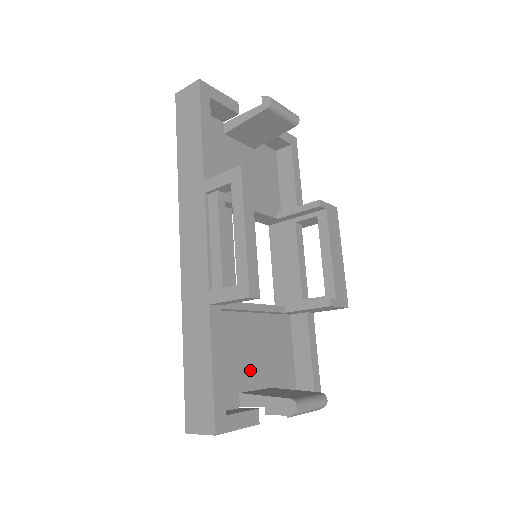
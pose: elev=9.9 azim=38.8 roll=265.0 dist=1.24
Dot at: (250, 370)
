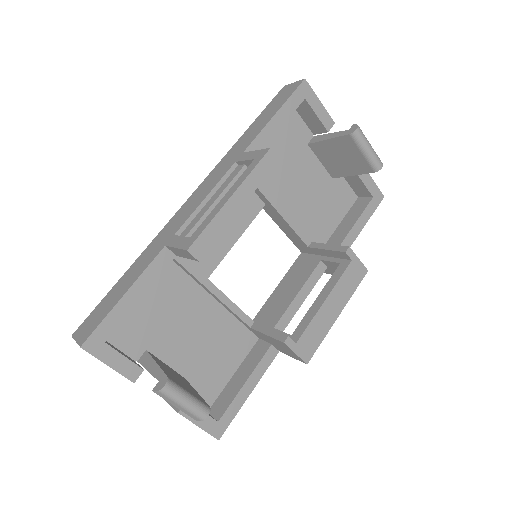
Dot at: (174, 343)
